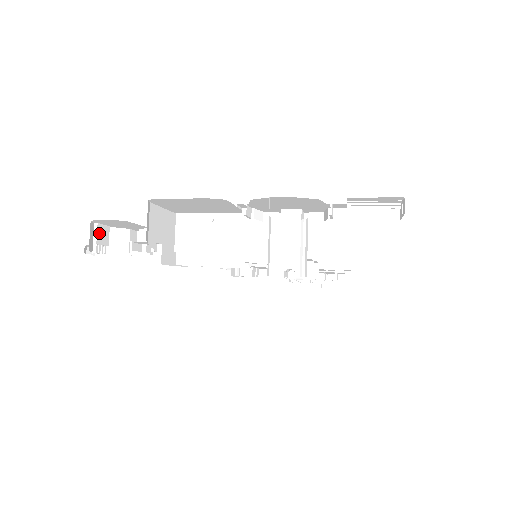
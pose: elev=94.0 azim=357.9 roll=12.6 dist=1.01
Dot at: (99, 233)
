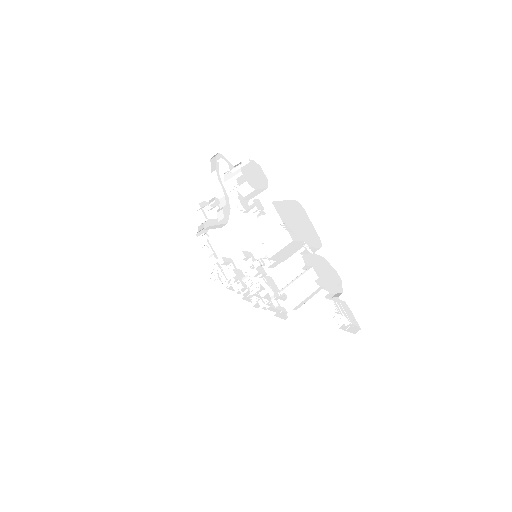
Dot at: occluded
